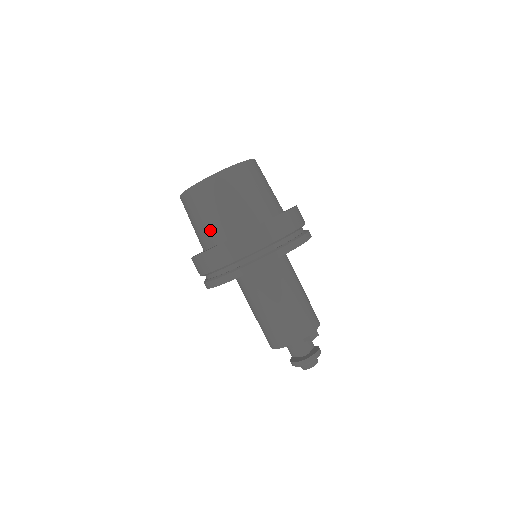
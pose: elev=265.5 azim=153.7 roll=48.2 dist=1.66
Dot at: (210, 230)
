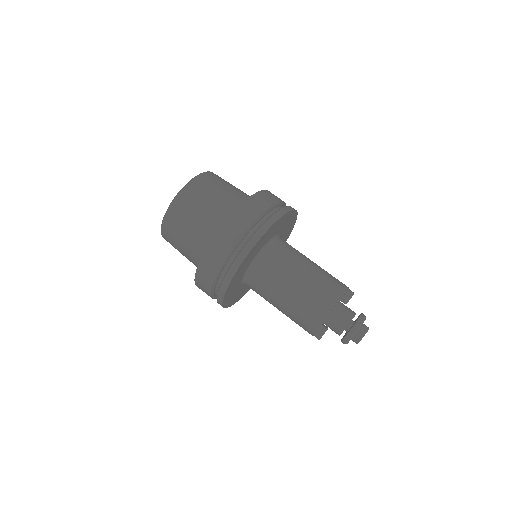
Dot at: (213, 218)
